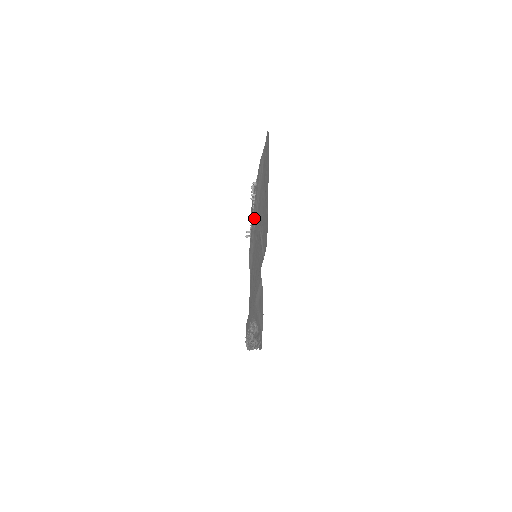
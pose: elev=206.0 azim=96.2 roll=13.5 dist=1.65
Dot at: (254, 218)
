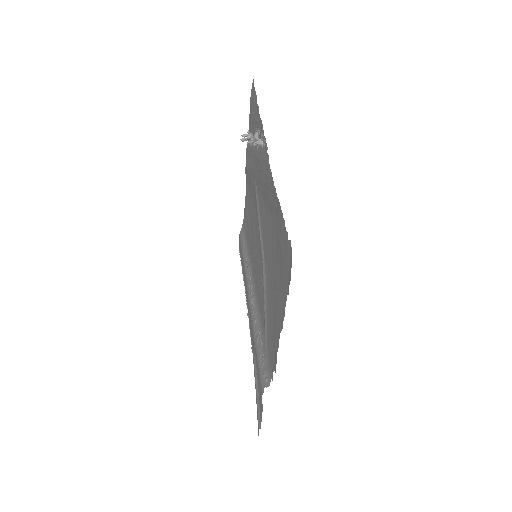
Dot at: (255, 176)
